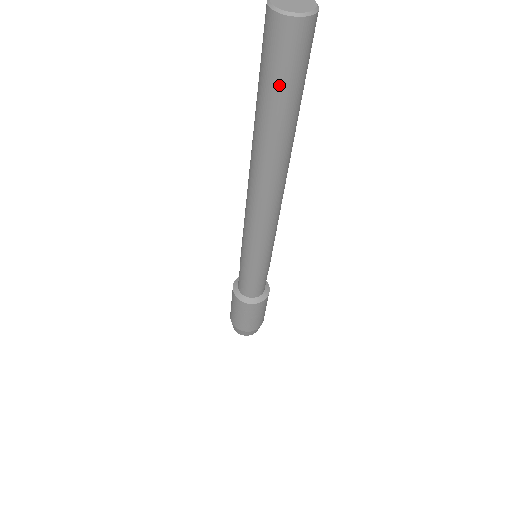
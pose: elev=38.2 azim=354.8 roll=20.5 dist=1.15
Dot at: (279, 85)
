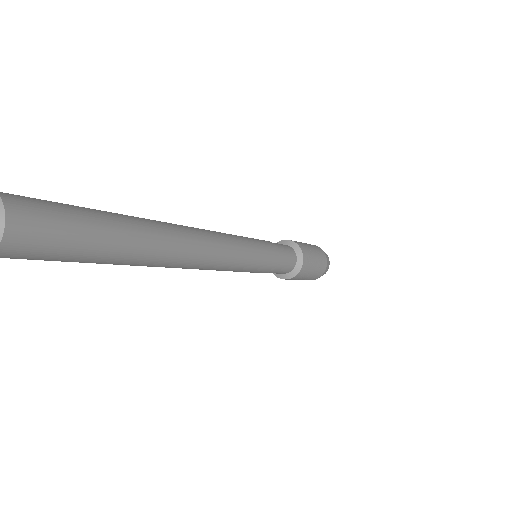
Dot at: (71, 260)
